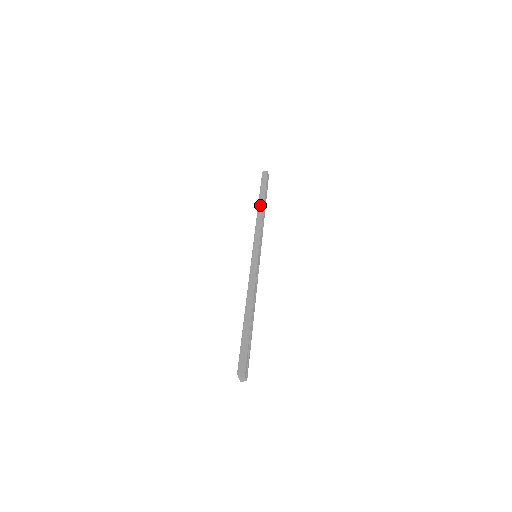
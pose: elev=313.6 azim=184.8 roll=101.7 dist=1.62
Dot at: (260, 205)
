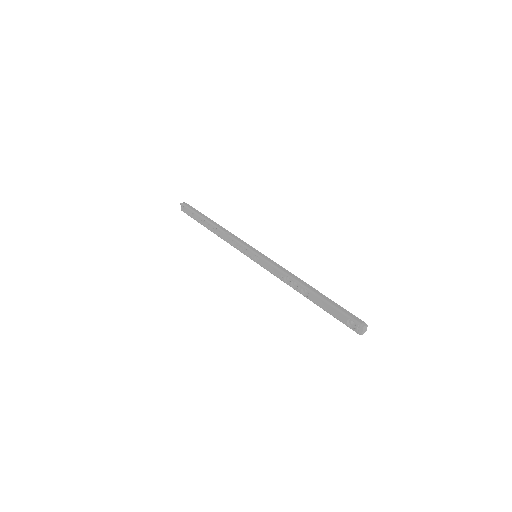
Dot at: (213, 223)
